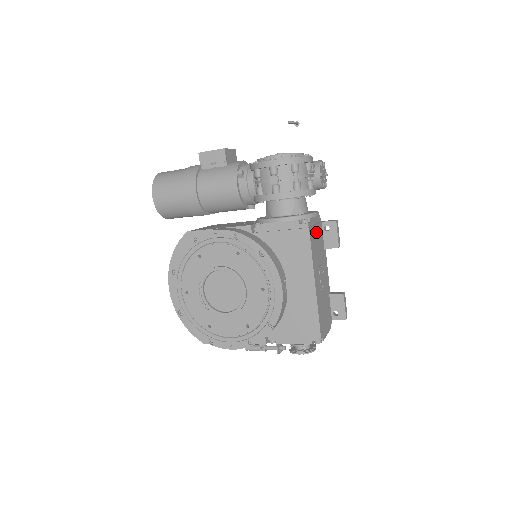
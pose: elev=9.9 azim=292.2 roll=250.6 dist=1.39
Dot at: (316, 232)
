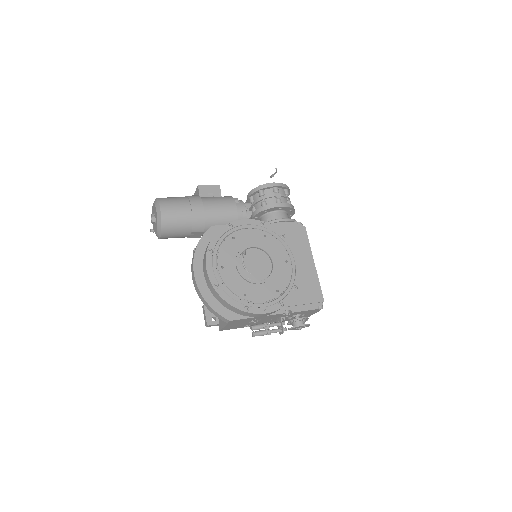
Dot at: occluded
